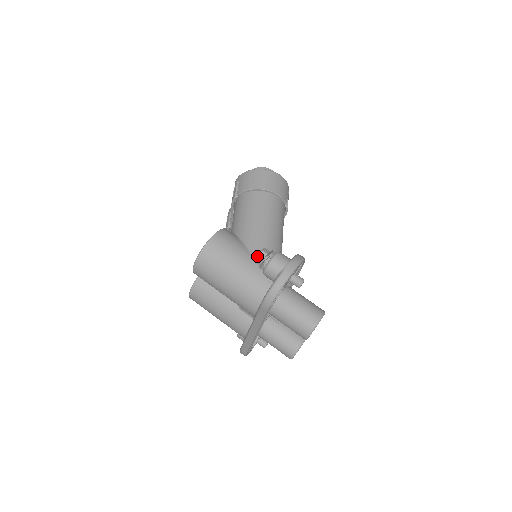
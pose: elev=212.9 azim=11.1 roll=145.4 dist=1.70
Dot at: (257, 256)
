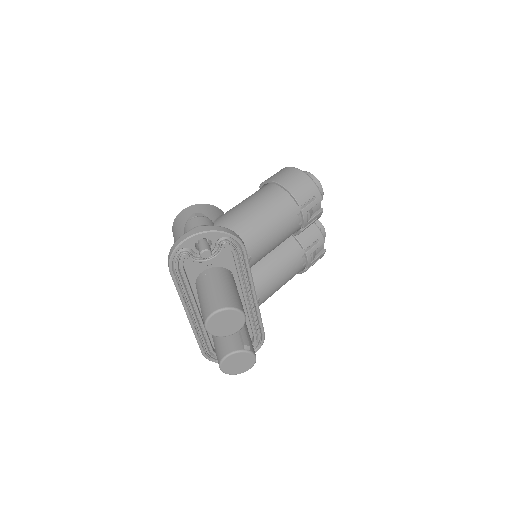
Dot at: (189, 217)
